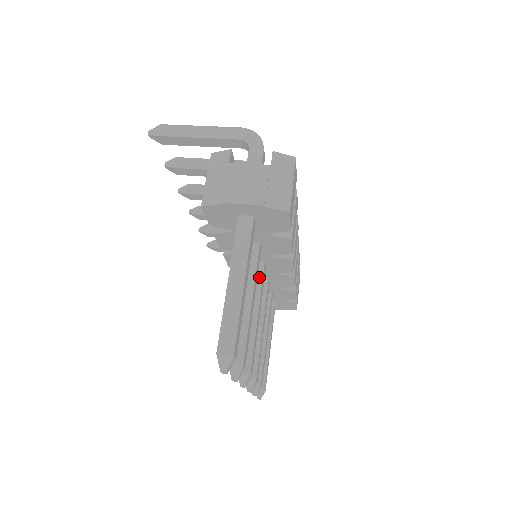
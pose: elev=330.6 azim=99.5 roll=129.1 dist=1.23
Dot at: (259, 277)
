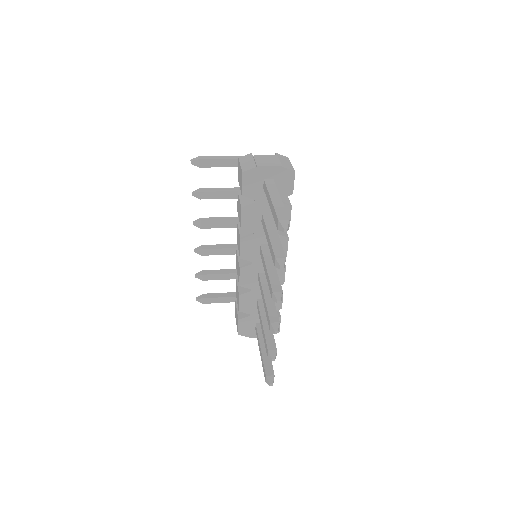
Dot at: (268, 250)
